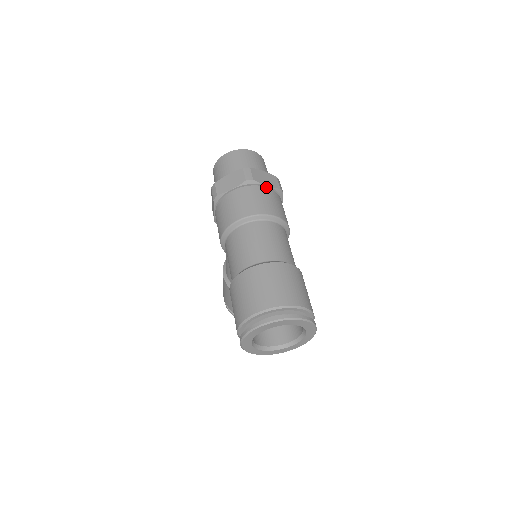
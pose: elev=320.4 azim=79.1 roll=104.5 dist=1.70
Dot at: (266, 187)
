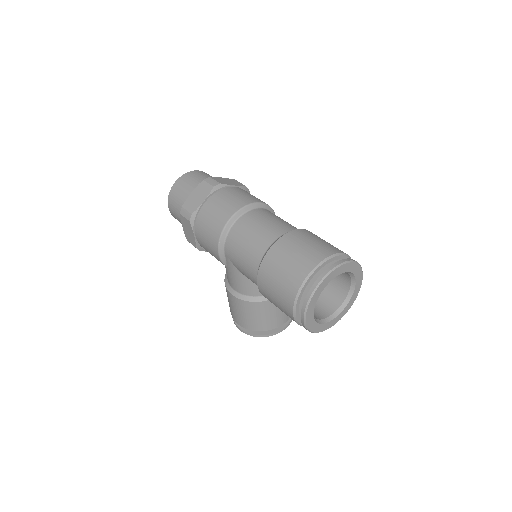
Dot at: (234, 187)
